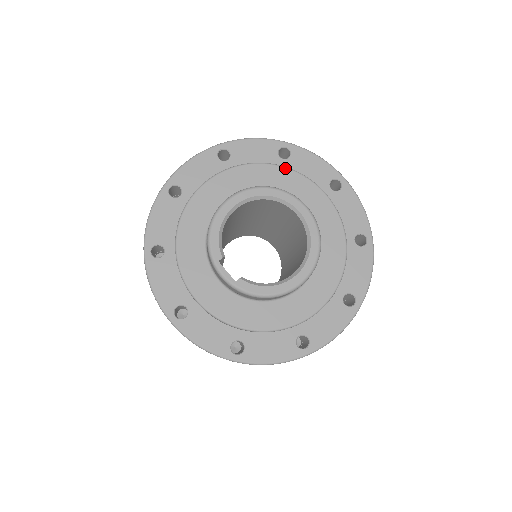
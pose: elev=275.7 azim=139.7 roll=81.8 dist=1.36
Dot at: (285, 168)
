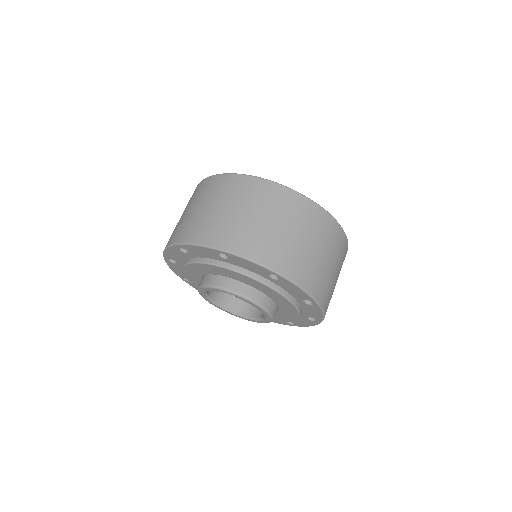
Dot at: occluded
